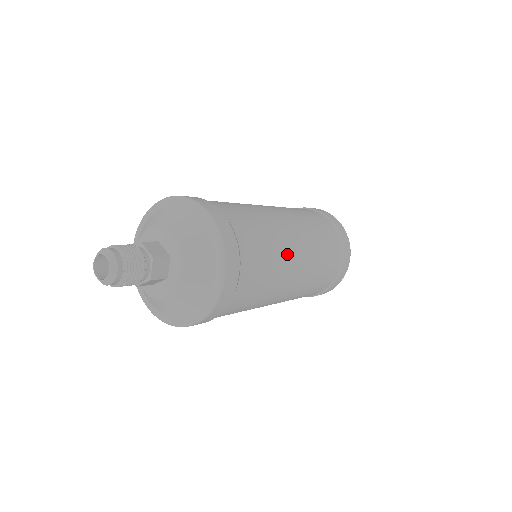
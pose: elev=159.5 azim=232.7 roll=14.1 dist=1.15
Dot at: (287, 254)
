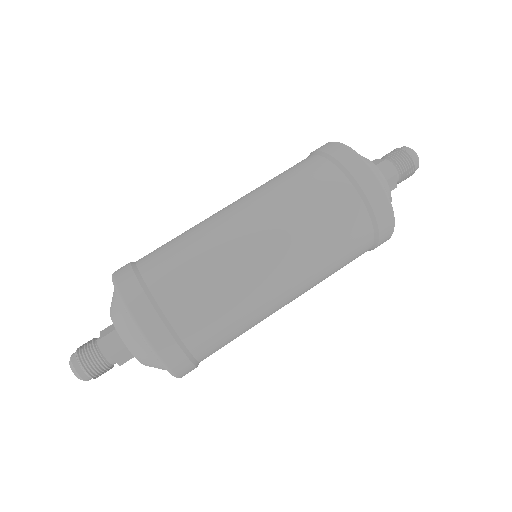
Dot at: (225, 242)
